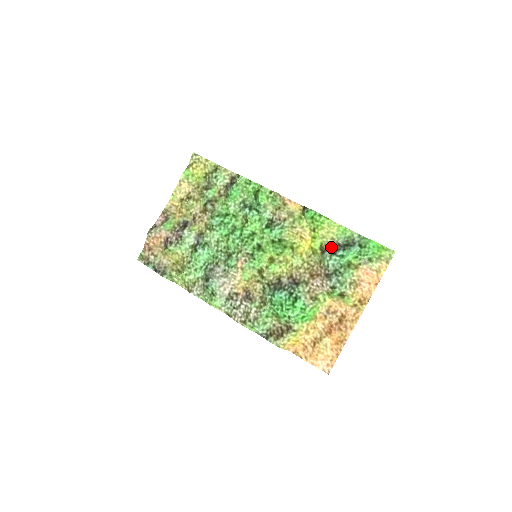
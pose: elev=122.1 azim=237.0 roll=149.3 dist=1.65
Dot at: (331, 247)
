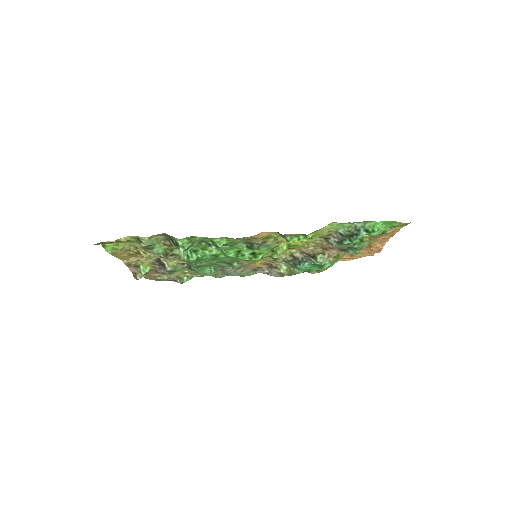
Dot at: (333, 237)
